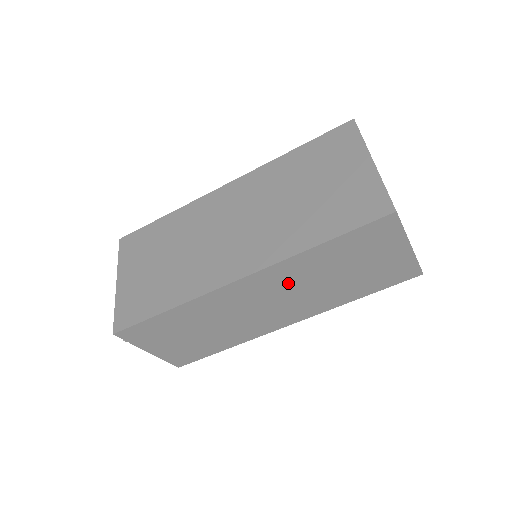
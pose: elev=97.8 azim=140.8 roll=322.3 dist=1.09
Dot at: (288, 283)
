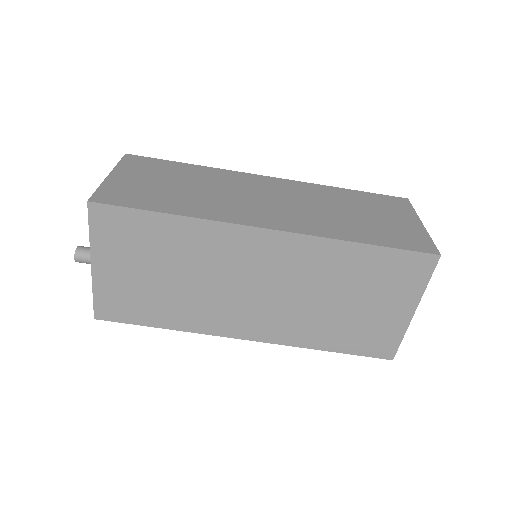
Dot at: occluded
